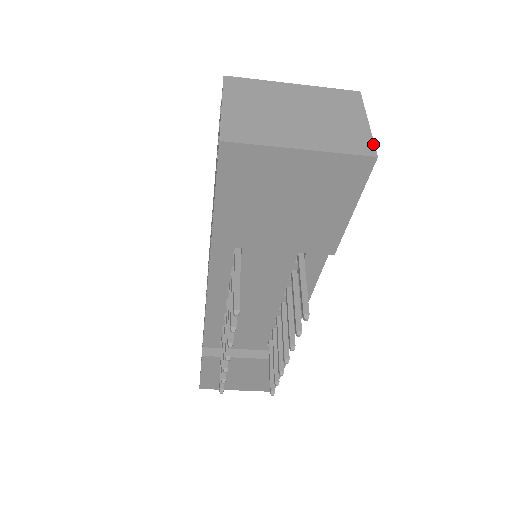
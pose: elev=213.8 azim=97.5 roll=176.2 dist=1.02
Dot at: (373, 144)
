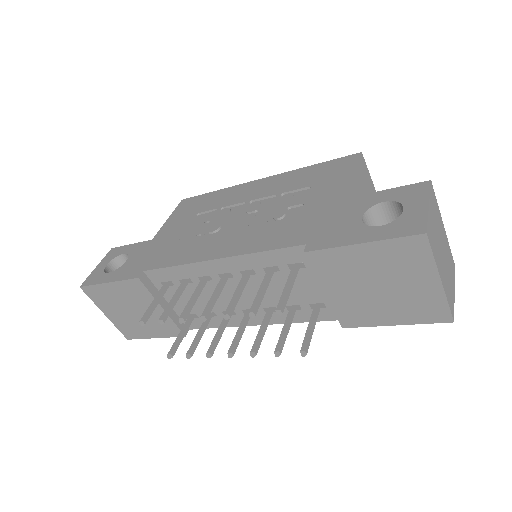
Dot at: occluded
